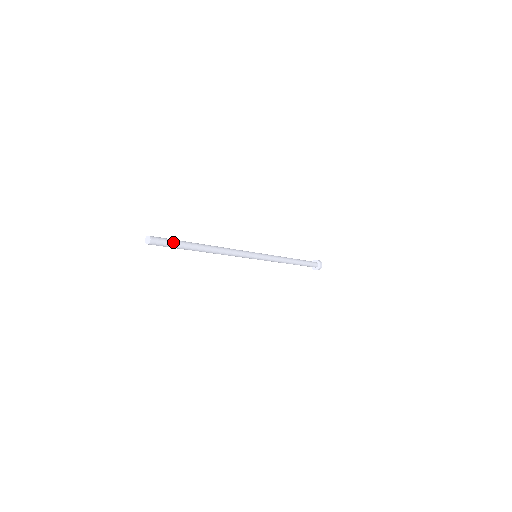
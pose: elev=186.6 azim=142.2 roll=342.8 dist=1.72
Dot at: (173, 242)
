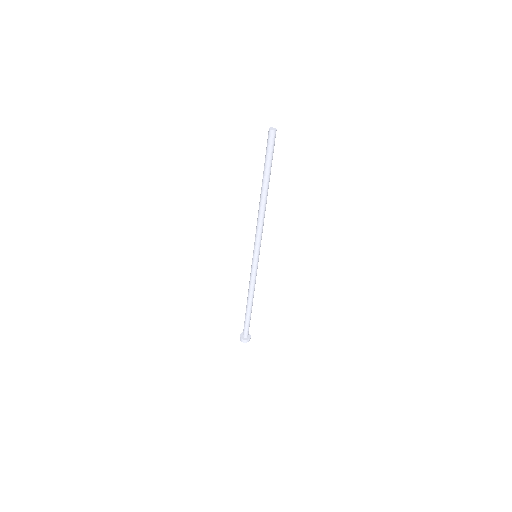
Dot at: occluded
